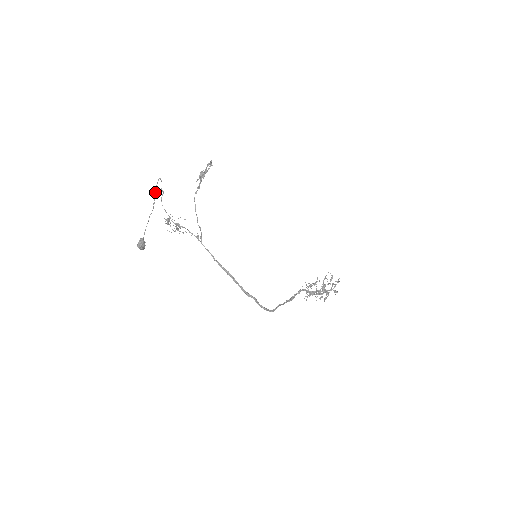
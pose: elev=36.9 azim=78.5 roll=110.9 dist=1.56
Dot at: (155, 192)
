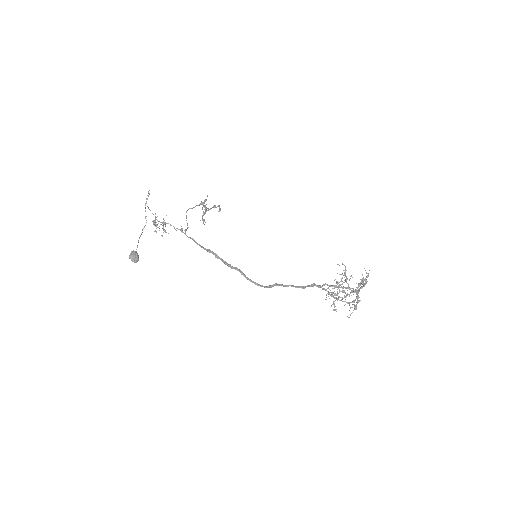
Dot at: (145, 203)
